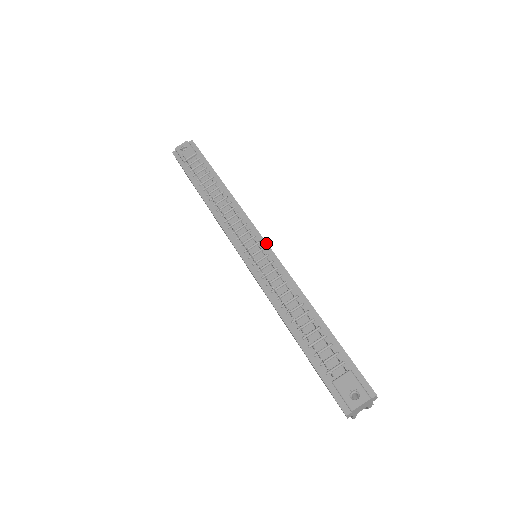
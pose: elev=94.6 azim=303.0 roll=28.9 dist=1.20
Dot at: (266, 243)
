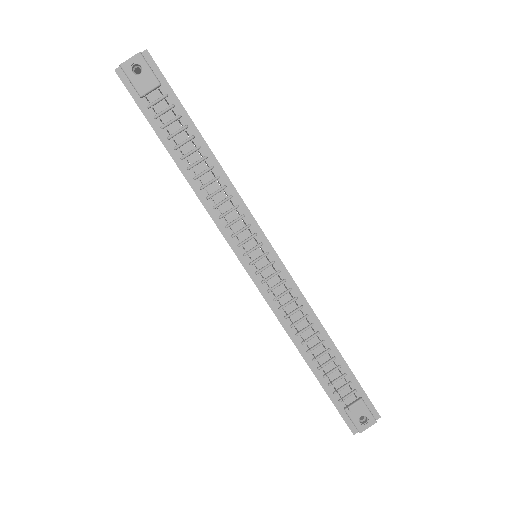
Dot at: (276, 255)
